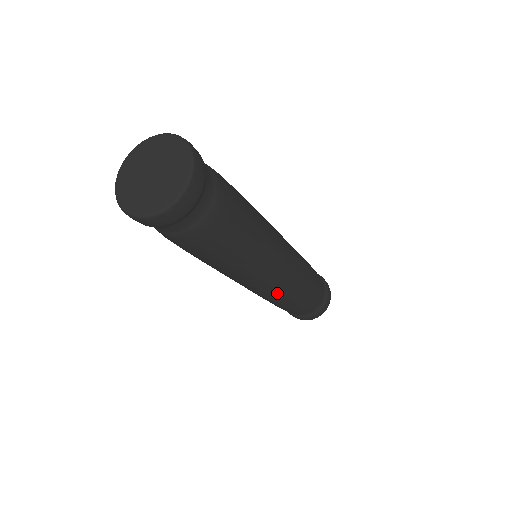
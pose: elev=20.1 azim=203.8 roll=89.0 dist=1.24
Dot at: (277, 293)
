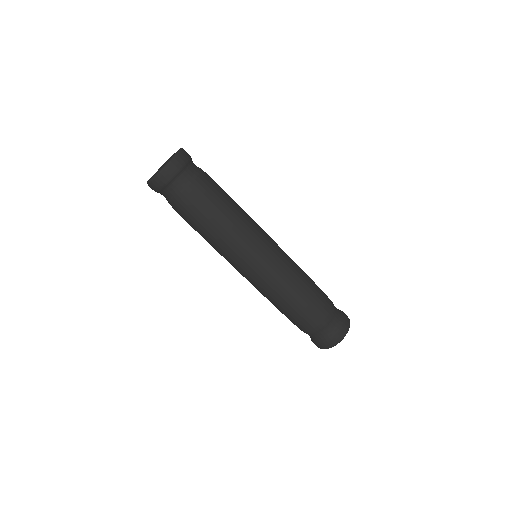
Dot at: (272, 284)
